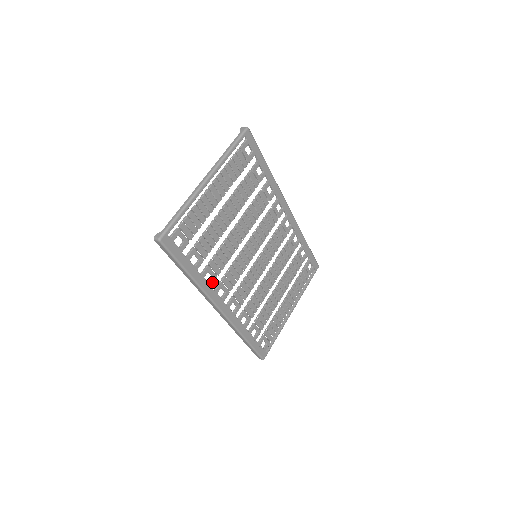
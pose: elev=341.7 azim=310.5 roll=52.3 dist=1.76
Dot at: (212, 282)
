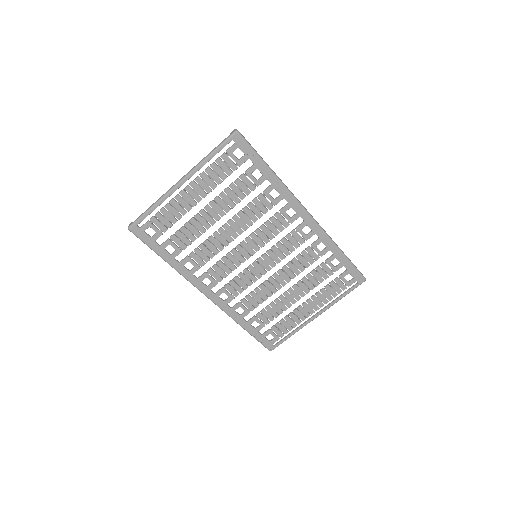
Dot at: (194, 271)
